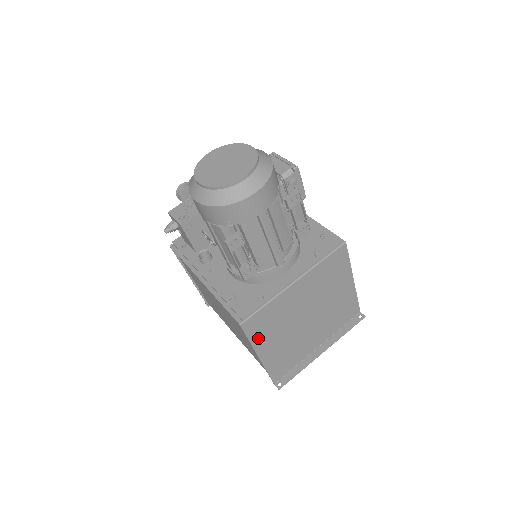
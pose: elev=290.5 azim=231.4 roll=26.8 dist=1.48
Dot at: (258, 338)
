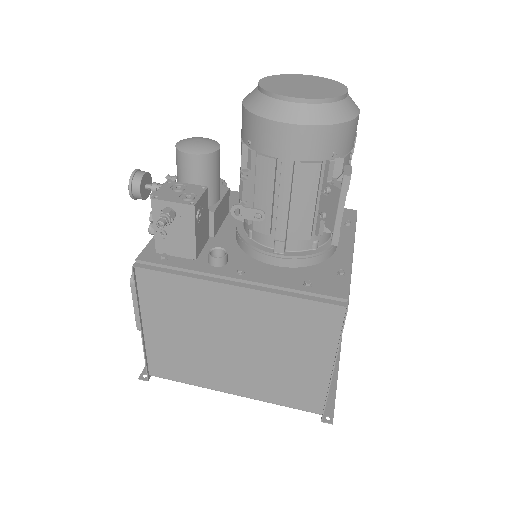
Dot at: occluded
